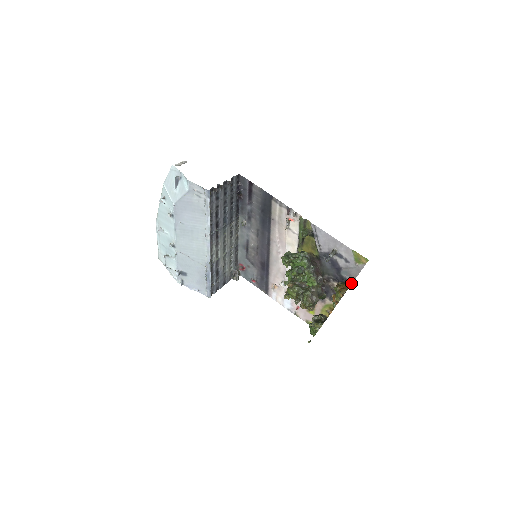
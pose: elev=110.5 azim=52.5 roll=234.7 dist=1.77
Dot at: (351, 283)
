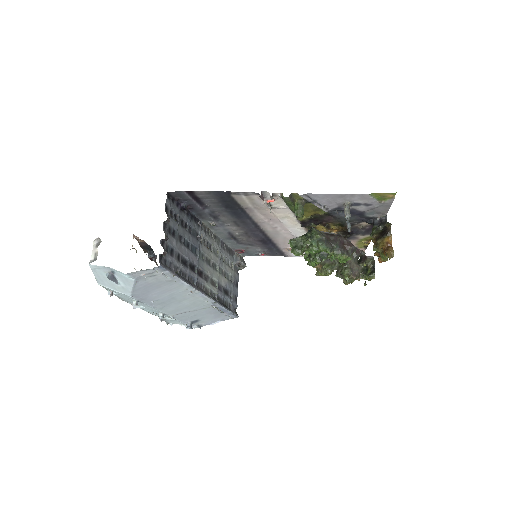
Dot at: (390, 232)
